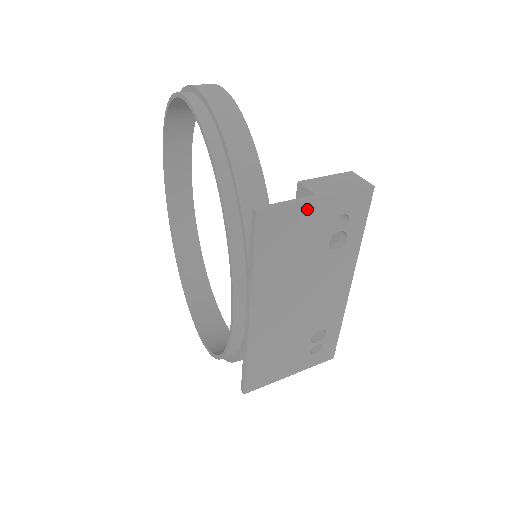
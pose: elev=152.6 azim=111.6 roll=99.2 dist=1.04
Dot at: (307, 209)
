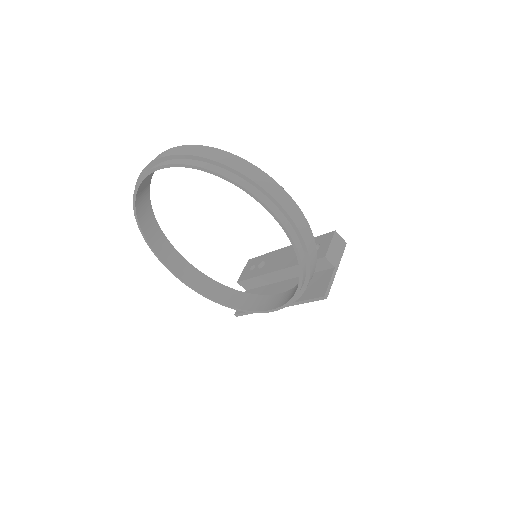
Dot at: occluded
